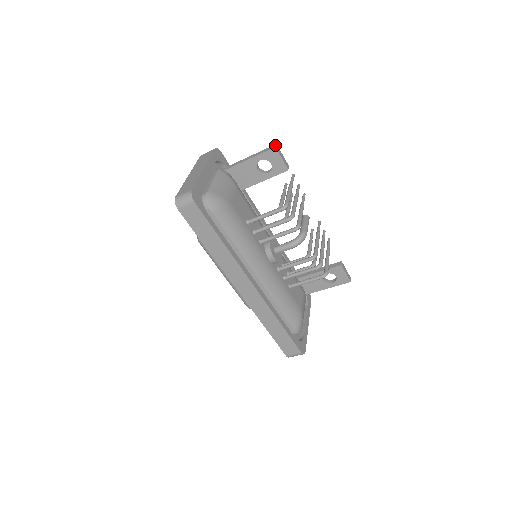
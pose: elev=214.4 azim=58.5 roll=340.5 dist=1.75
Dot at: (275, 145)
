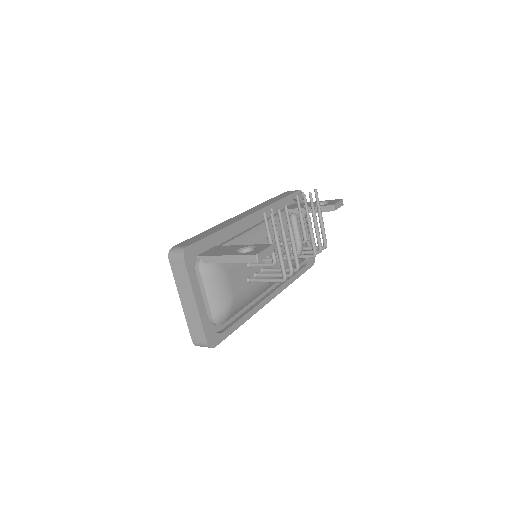
Dot at: (256, 258)
